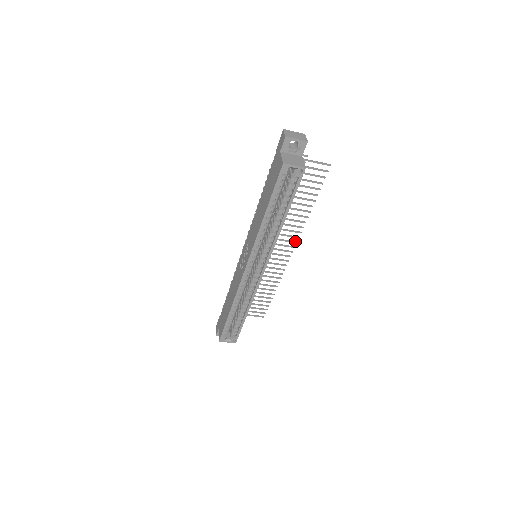
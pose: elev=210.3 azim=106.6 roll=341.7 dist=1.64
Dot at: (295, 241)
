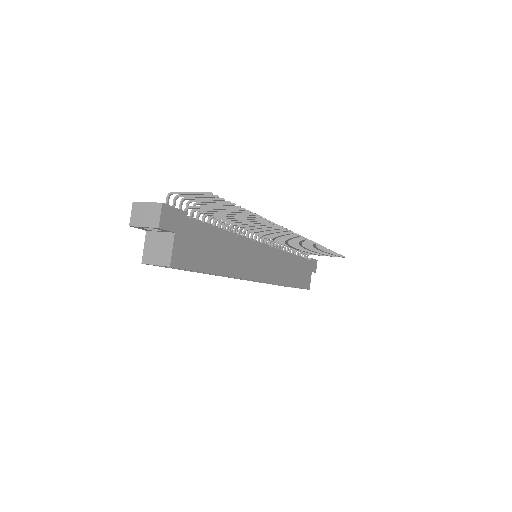
Dot at: (300, 236)
